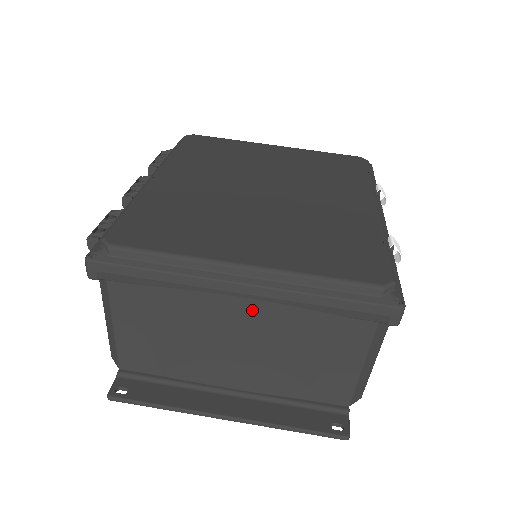
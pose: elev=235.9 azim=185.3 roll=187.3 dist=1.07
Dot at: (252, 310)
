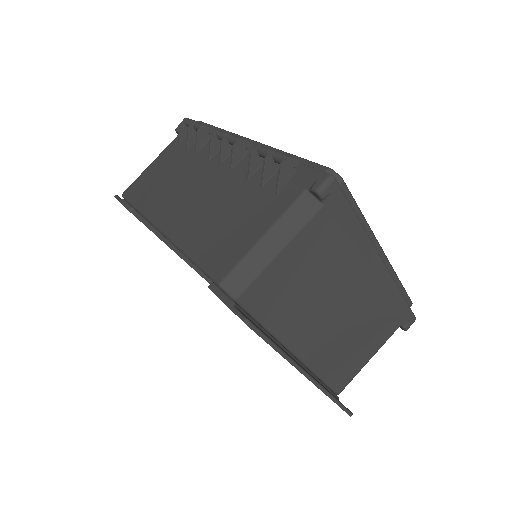
Dot at: (369, 285)
